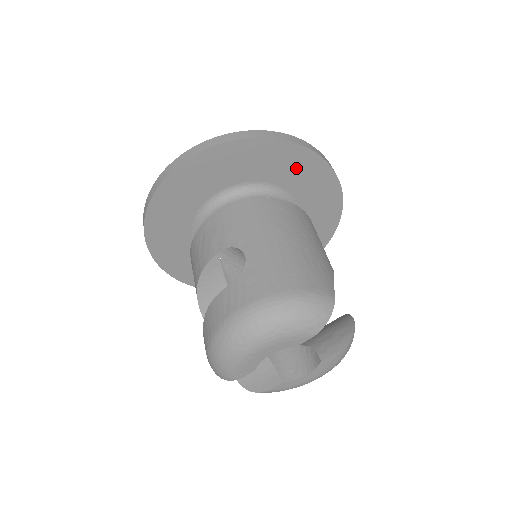
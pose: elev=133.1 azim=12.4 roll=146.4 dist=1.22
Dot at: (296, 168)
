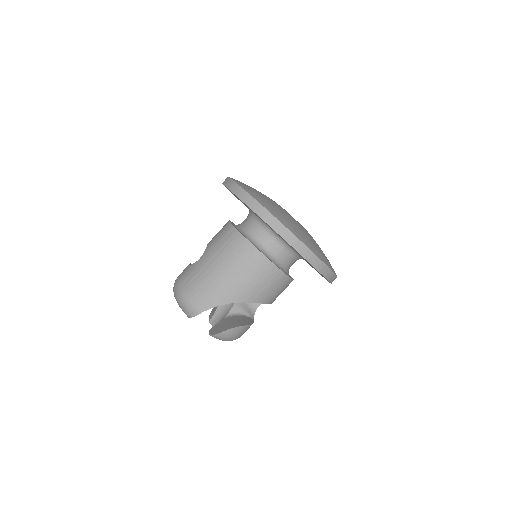
Dot at: occluded
